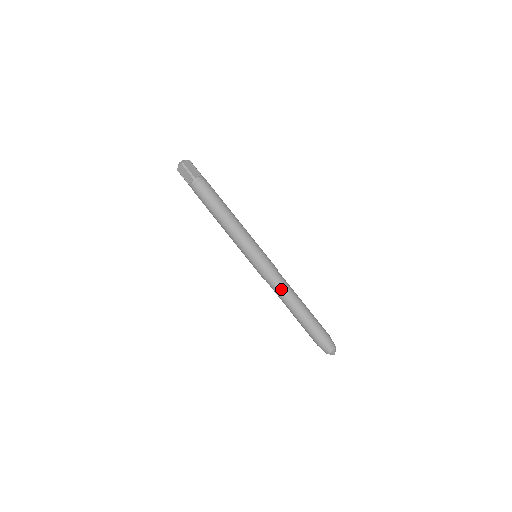
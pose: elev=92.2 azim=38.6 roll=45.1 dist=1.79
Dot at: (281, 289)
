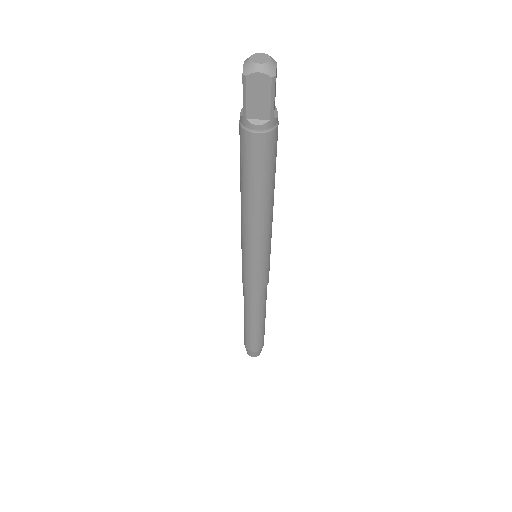
Dot at: (261, 303)
